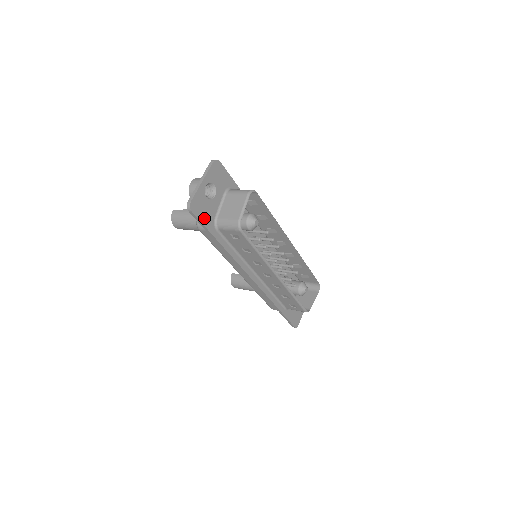
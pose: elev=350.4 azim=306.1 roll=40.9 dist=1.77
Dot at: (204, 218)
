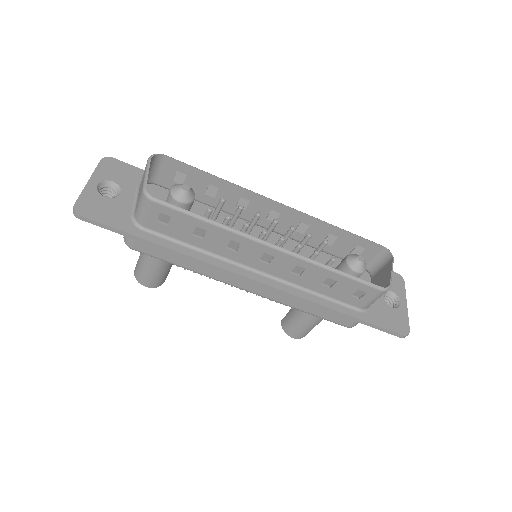
Dot at: (109, 220)
